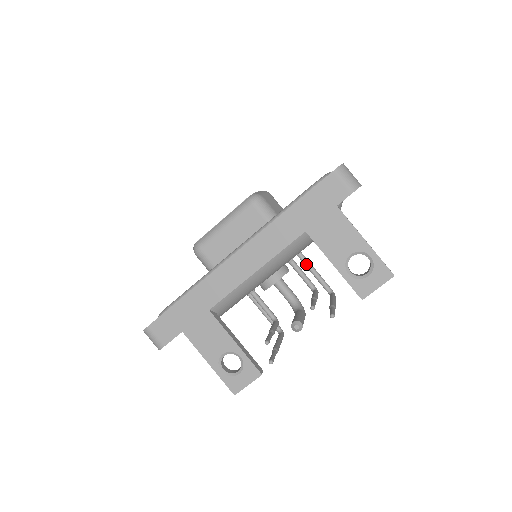
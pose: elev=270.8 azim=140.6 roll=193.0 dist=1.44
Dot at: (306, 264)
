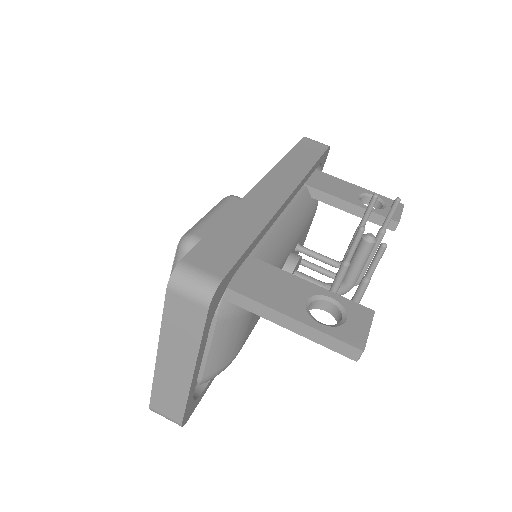
Dot at: (310, 263)
